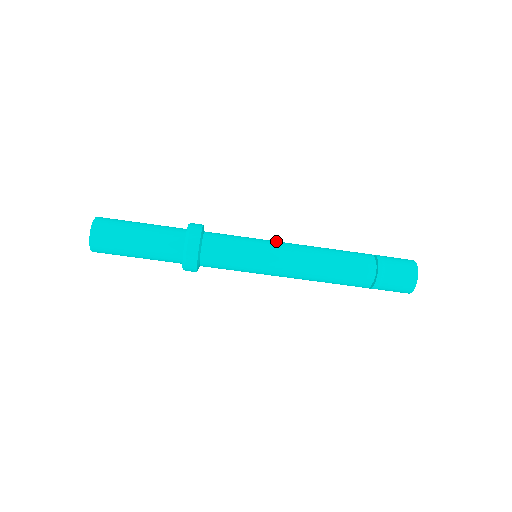
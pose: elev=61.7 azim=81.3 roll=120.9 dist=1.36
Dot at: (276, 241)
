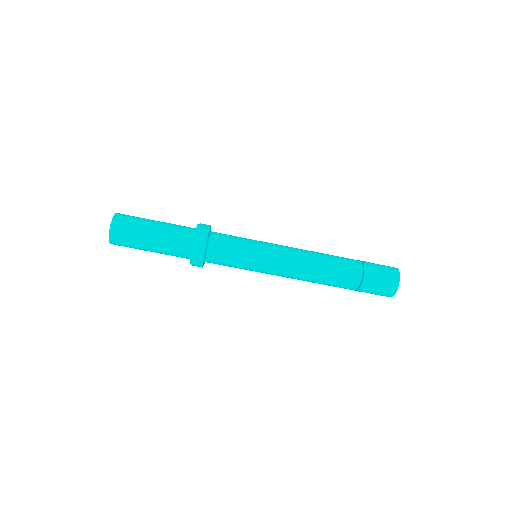
Dot at: occluded
